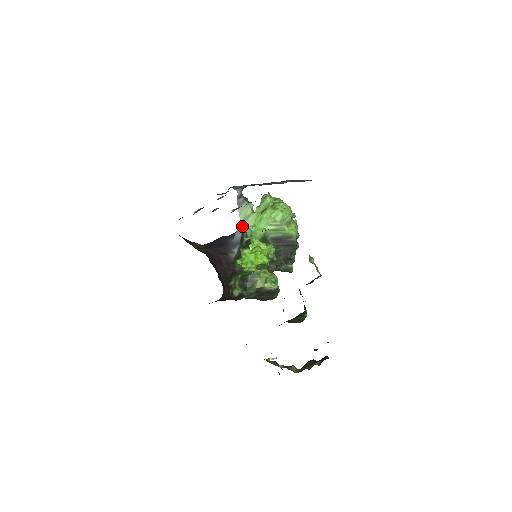
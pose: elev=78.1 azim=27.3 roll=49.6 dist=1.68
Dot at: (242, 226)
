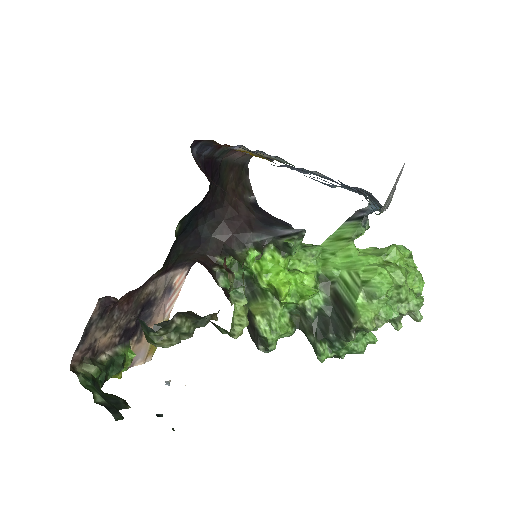
Dot at: (326, 242)
